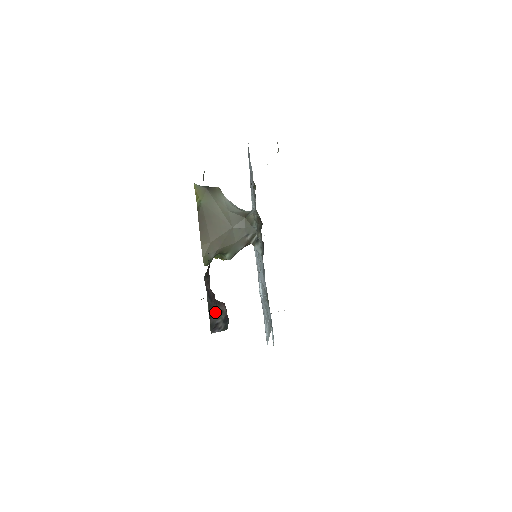
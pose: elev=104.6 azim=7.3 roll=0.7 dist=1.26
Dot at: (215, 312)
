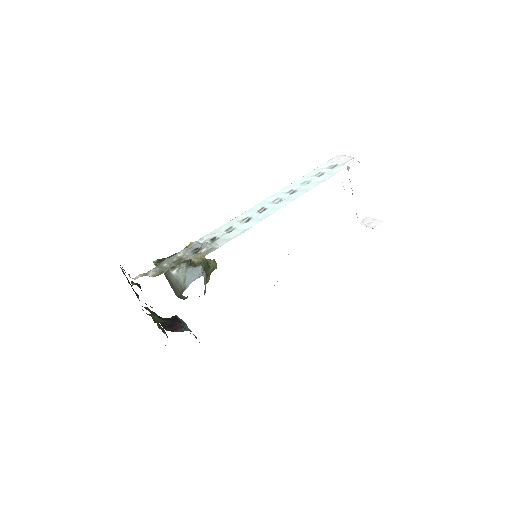
Dot at: occluded
